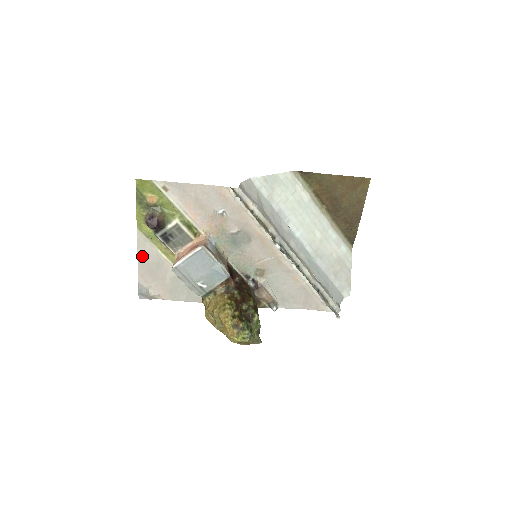
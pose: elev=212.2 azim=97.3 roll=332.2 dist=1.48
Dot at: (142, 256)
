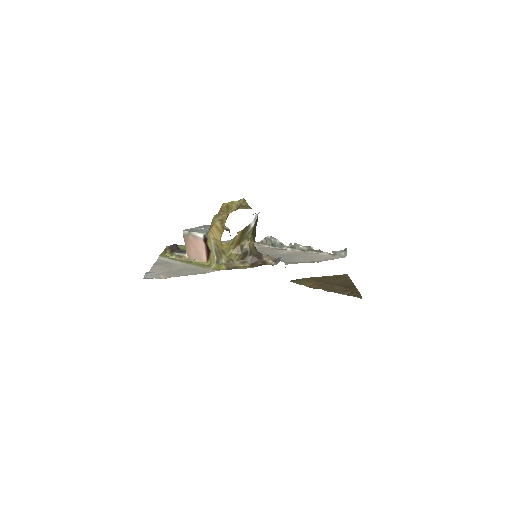
Dot at: (157, 264)
